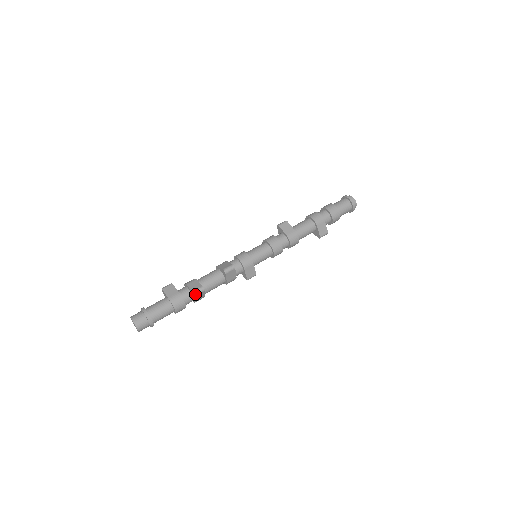
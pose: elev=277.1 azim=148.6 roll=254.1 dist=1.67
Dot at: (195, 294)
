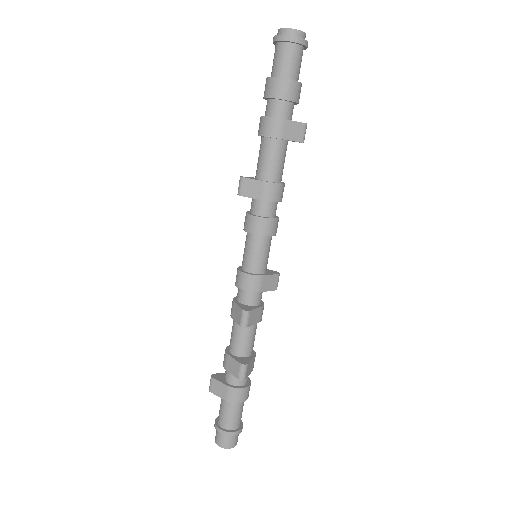
Dot at: (243, 379)
